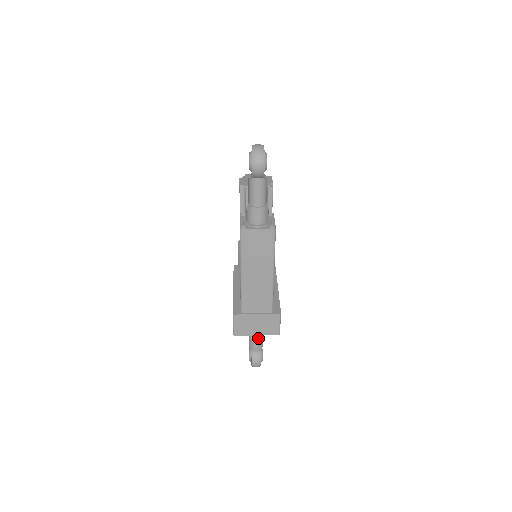
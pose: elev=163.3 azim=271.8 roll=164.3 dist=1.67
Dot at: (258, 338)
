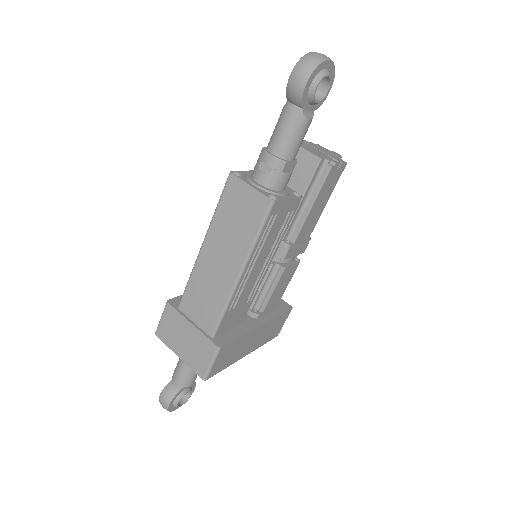
Dot at: (185, 367)
